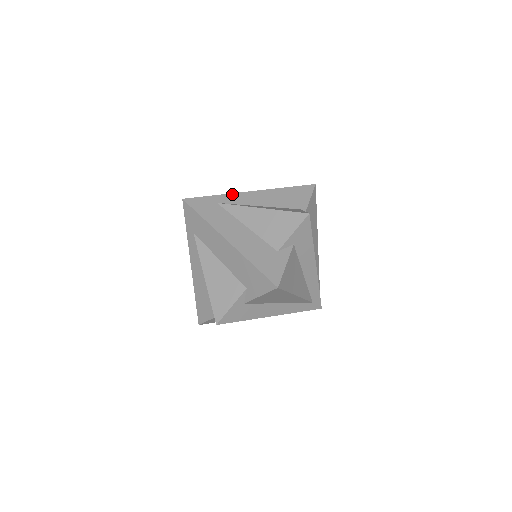
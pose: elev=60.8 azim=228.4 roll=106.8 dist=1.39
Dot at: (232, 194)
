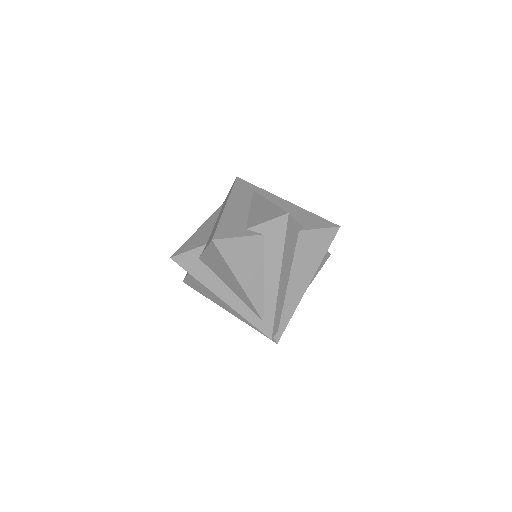
Dot at: (271, 193)
